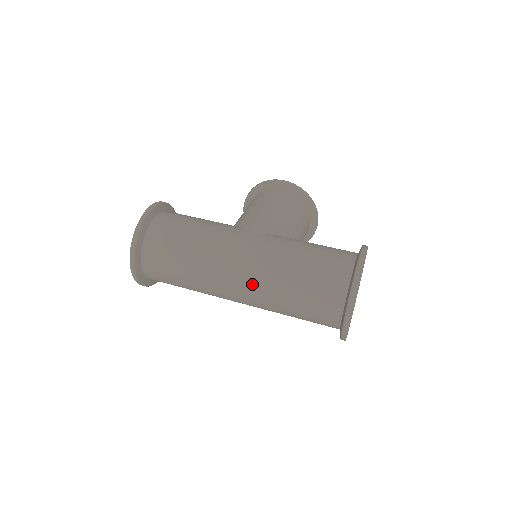
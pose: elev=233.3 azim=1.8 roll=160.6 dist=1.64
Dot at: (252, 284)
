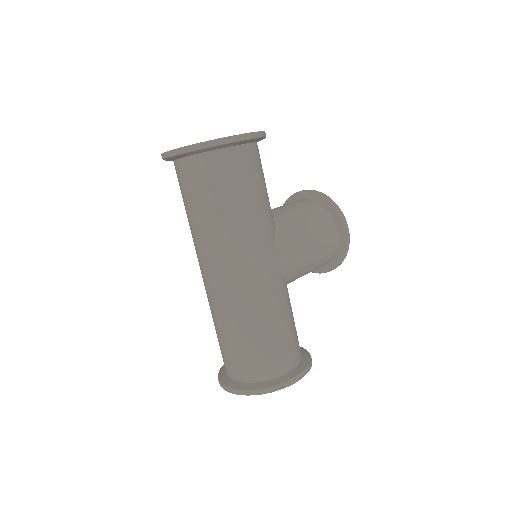
Dot at: (223, 292)
